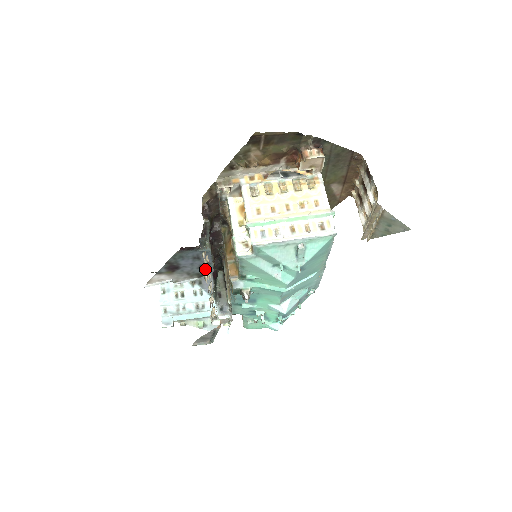
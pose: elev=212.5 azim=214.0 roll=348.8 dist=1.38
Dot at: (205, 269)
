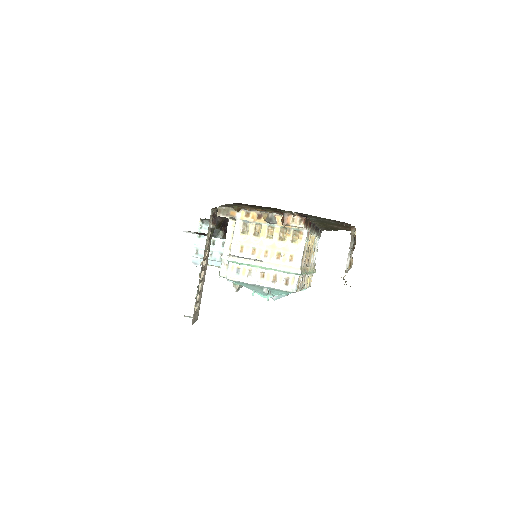
Dot at: occluded
